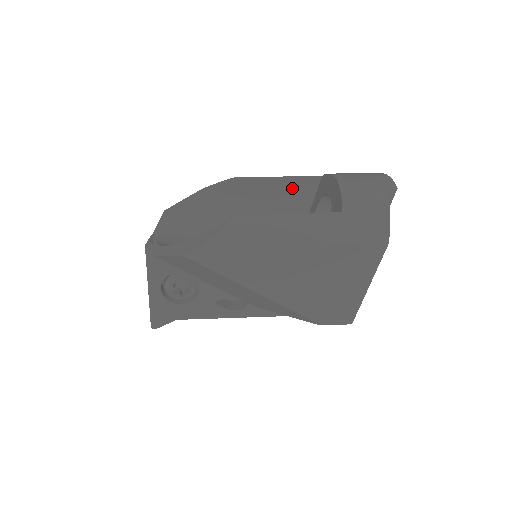
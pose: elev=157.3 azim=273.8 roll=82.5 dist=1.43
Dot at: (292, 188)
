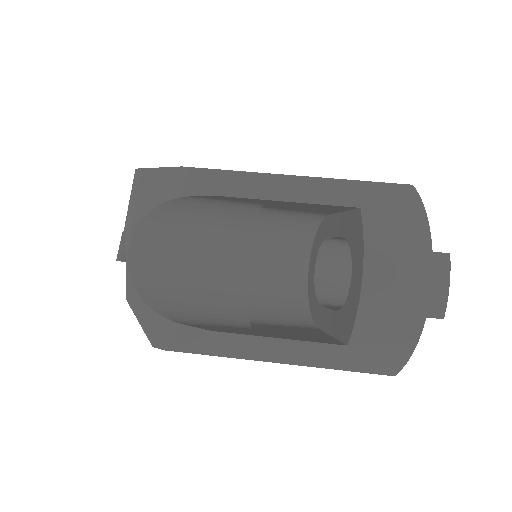
Dot at: (312, 206)
